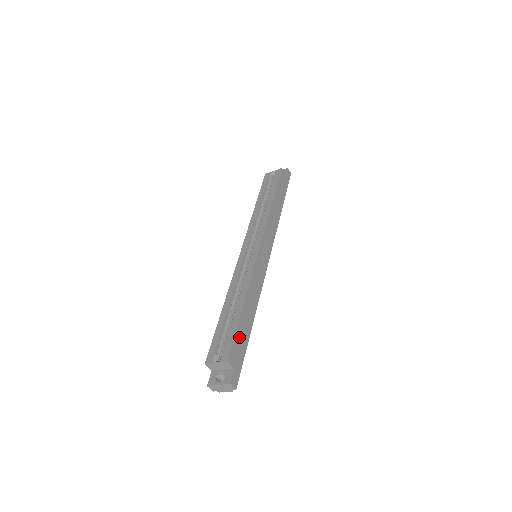
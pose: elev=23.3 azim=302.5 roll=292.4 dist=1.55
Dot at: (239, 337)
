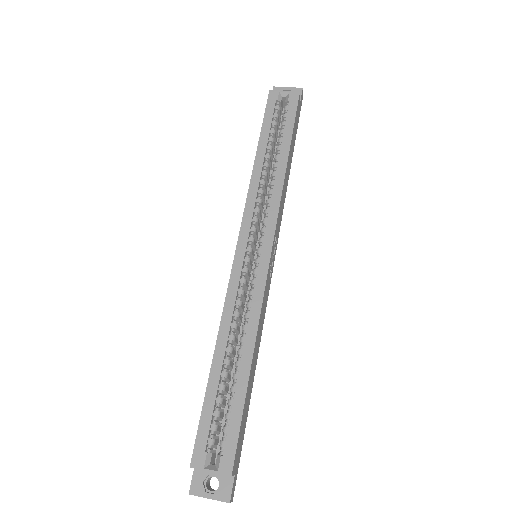
Dot at: (242, 422)
